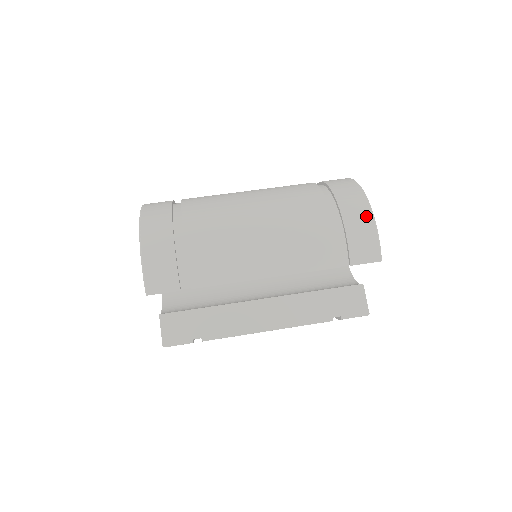
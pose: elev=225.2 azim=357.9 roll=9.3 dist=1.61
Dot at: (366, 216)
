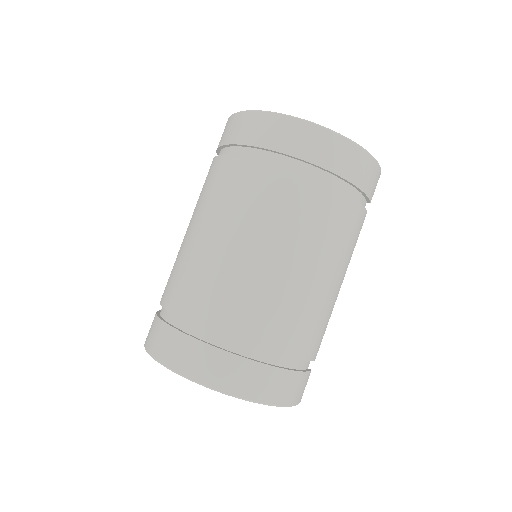
Dot at: (365, 160)
